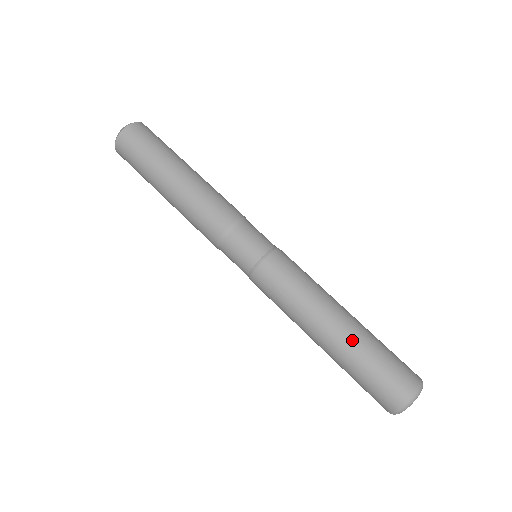
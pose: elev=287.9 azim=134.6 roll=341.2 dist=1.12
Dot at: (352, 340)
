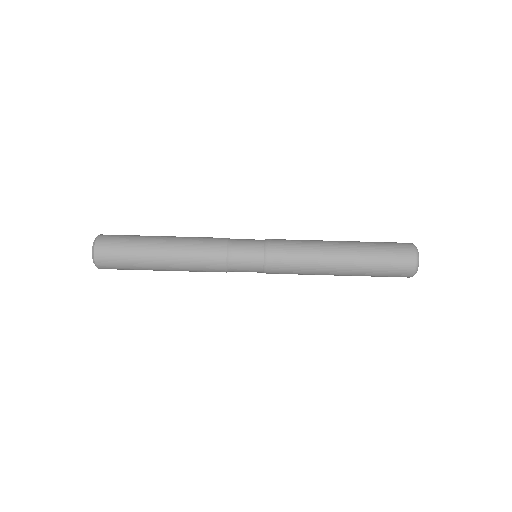
Dot at: (358, 246)
